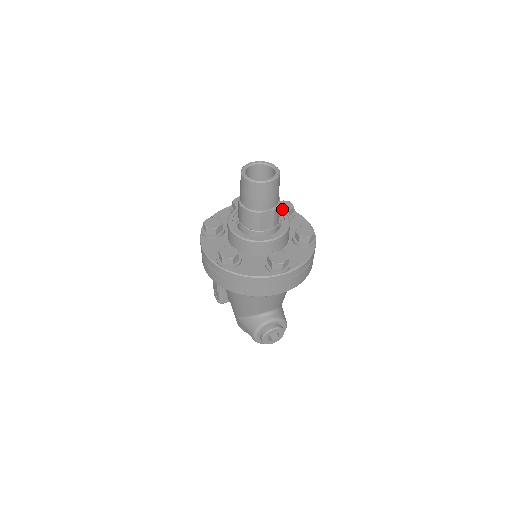
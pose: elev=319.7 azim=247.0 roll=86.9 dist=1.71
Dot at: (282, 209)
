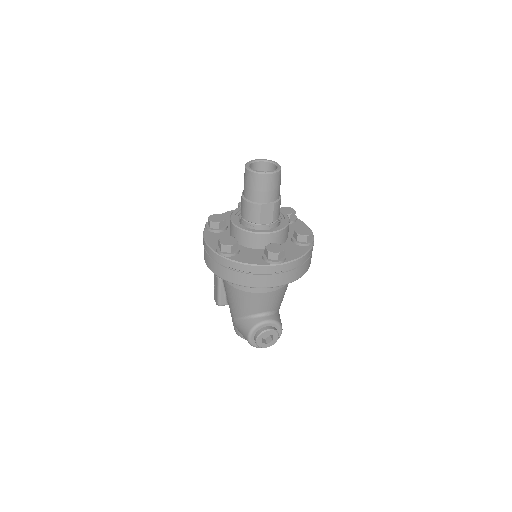
Dot at: occluded
